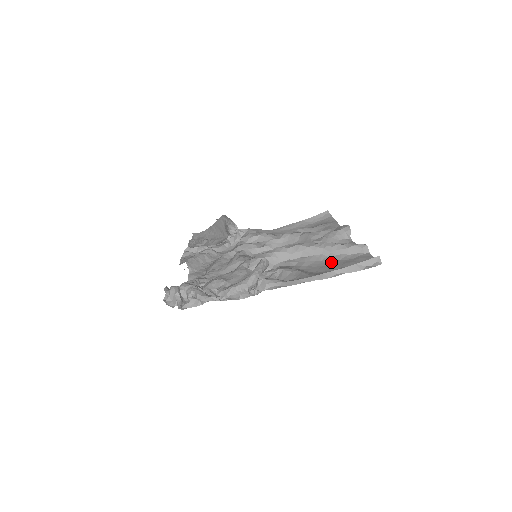
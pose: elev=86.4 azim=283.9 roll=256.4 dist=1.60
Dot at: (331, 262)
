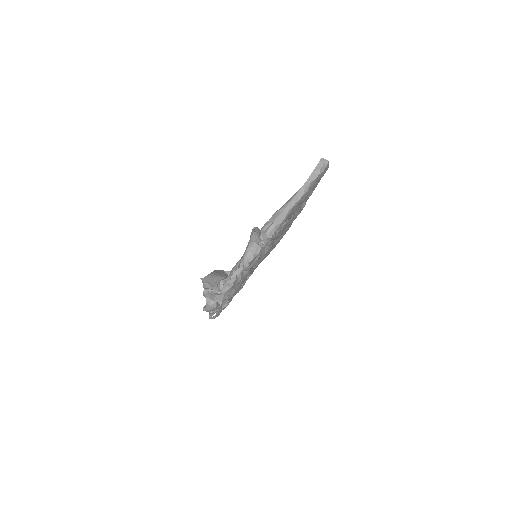
Dot at: occluded
